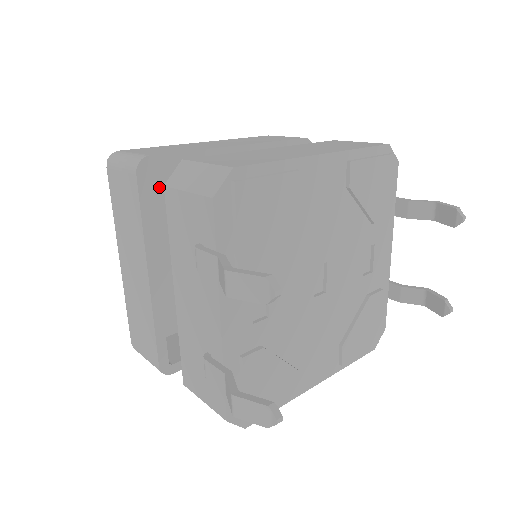
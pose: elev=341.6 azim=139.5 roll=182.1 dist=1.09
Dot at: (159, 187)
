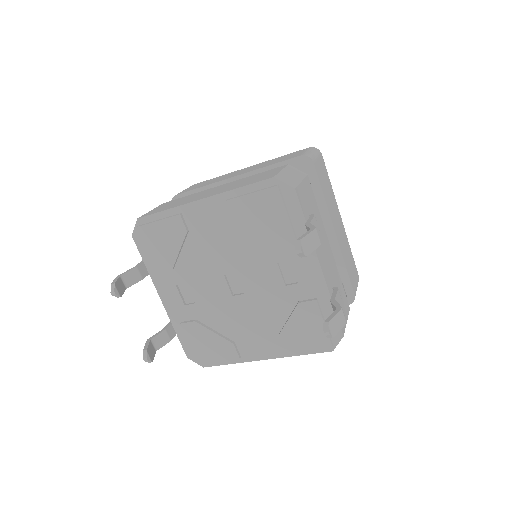
Dot at: occluded
